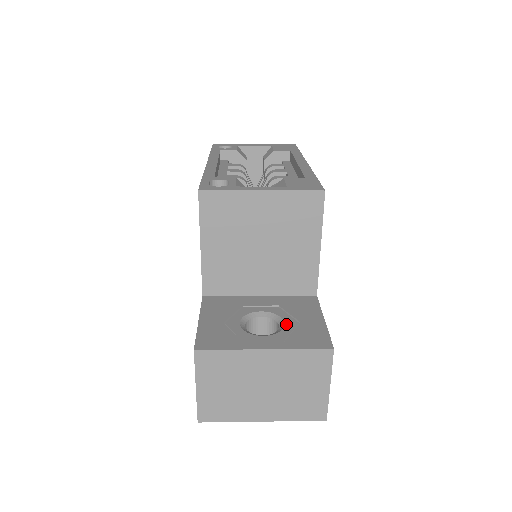
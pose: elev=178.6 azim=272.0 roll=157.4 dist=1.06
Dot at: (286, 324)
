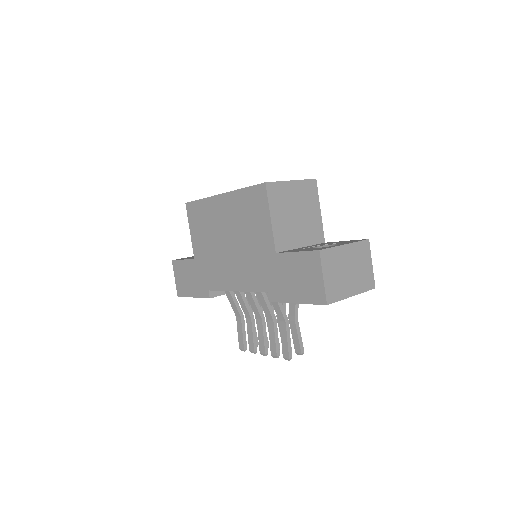
Dot at: (335, 244)
